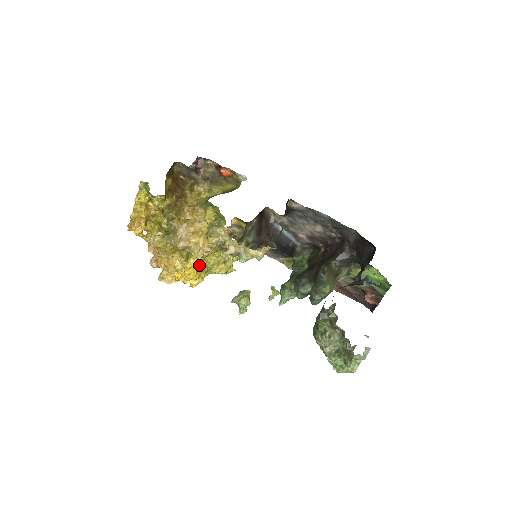
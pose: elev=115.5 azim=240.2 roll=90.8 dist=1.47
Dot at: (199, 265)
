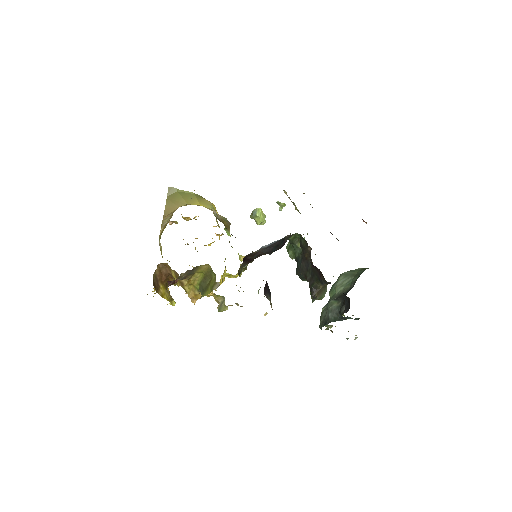
Dot at: occluded
